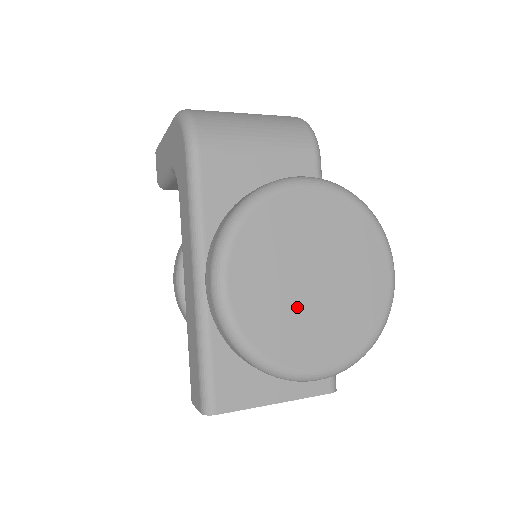
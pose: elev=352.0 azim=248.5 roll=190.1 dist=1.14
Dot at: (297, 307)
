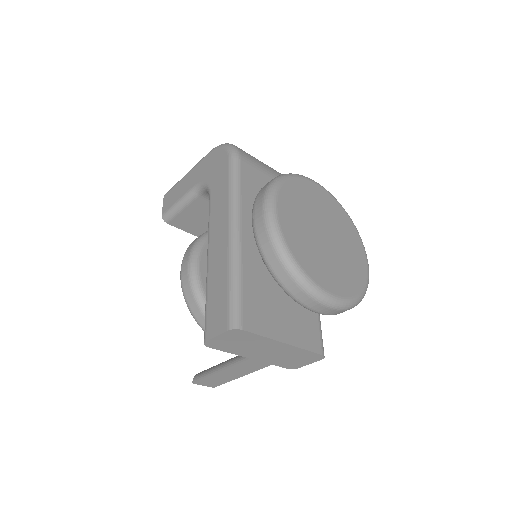
Dot at: (317, 246)
